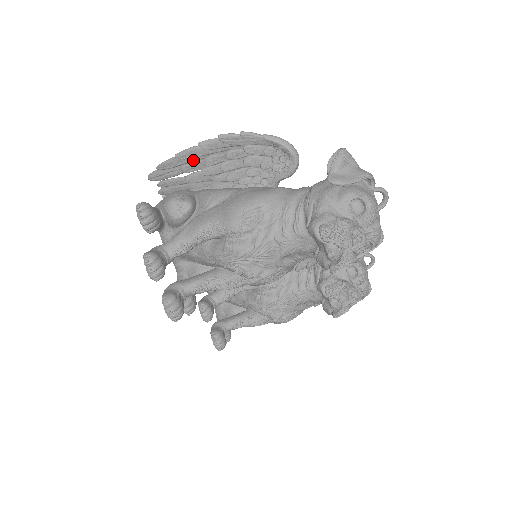
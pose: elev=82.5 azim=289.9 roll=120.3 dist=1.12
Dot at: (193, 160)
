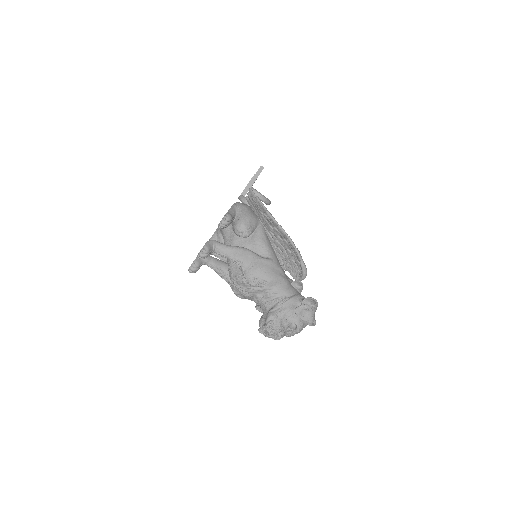
Dot at: (271, 221)
